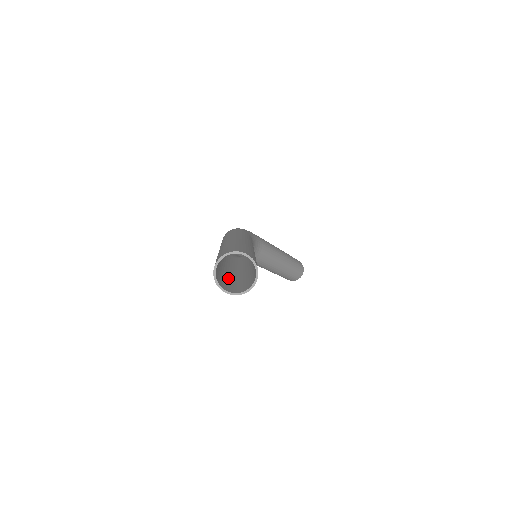
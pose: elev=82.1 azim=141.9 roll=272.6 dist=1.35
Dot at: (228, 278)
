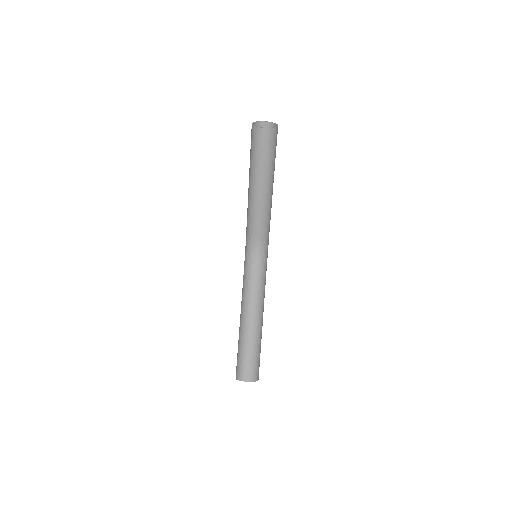
Dot at: occluded
